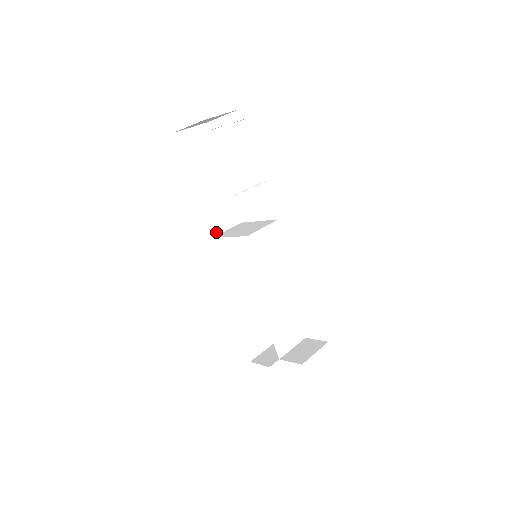
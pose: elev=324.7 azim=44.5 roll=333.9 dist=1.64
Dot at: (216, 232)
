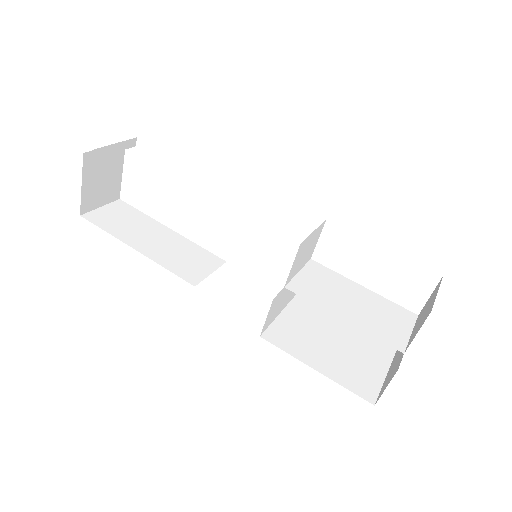
Dot at: (197, 280)
